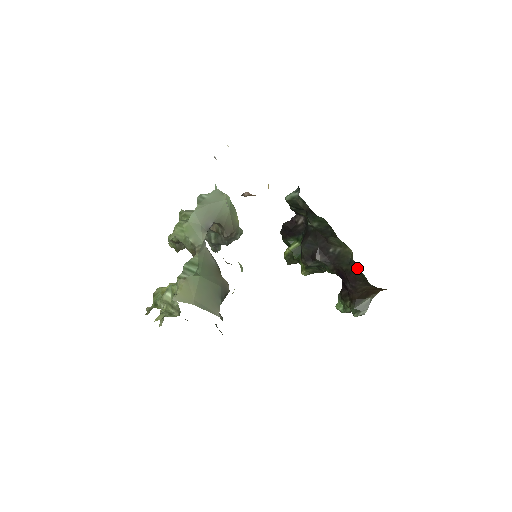
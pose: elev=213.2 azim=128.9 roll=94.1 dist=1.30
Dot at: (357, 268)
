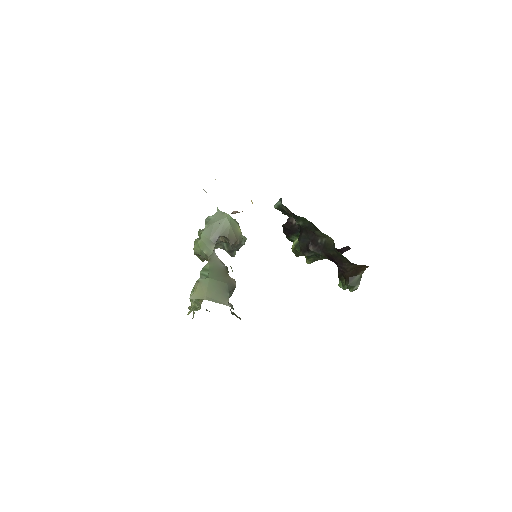
Dot at: (339, 252)
